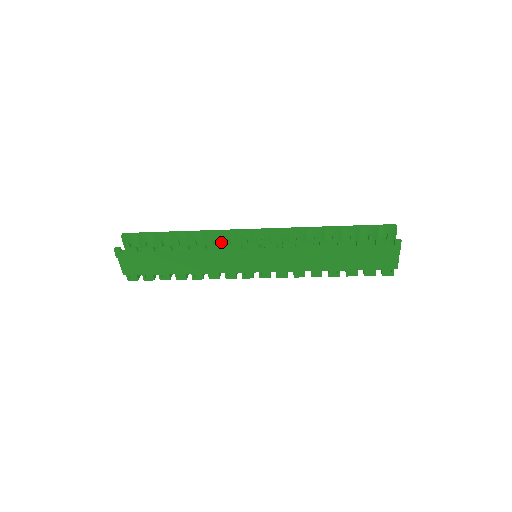
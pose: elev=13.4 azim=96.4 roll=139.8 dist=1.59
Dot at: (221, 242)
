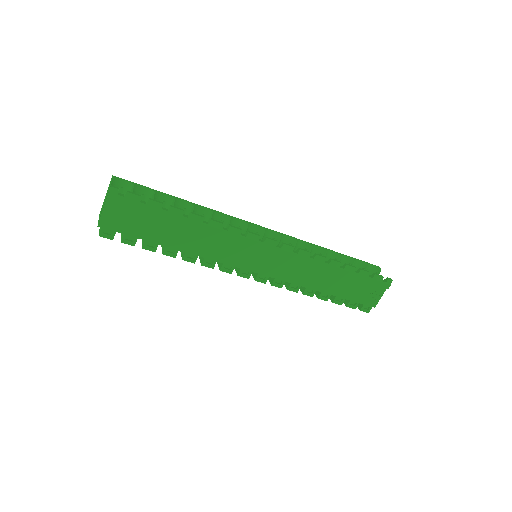
Dot at: occluded
